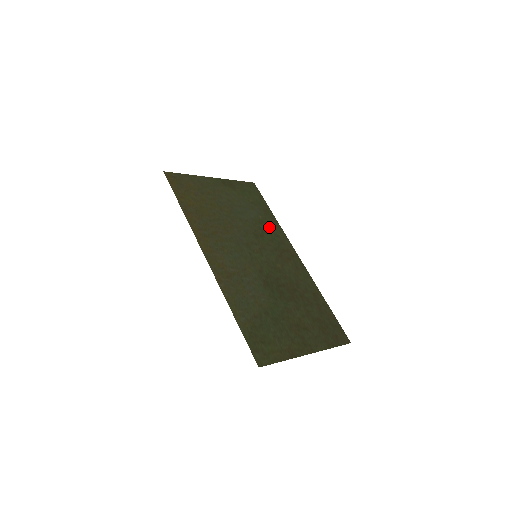
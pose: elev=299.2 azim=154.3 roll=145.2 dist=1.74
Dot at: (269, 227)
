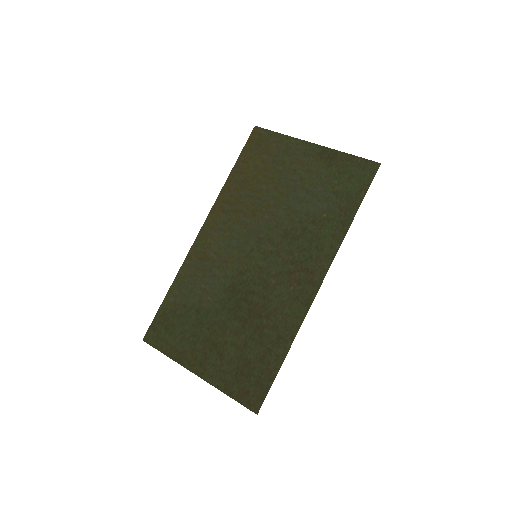
Dot at: (321, 233)
